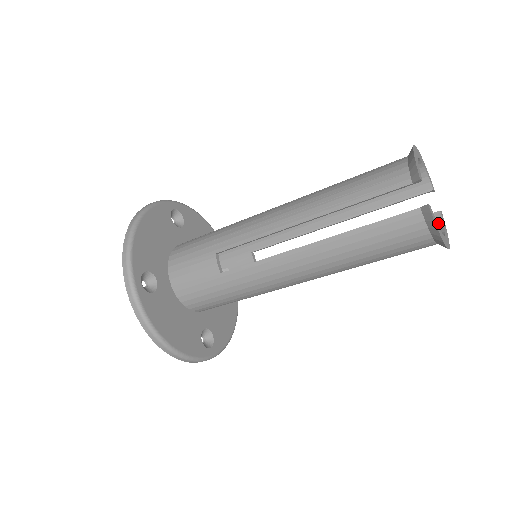
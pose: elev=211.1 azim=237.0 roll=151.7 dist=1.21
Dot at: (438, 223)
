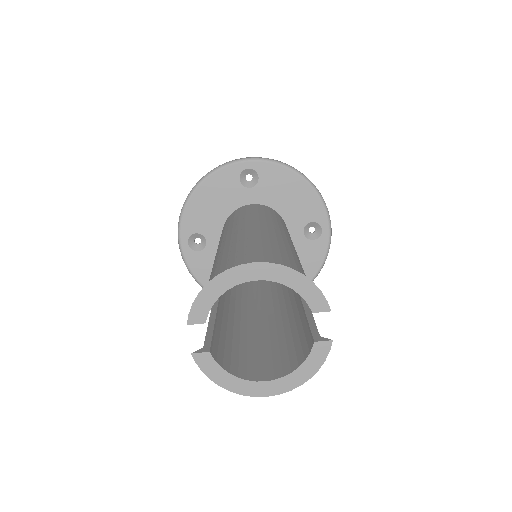
Dot at: (305, 354)
